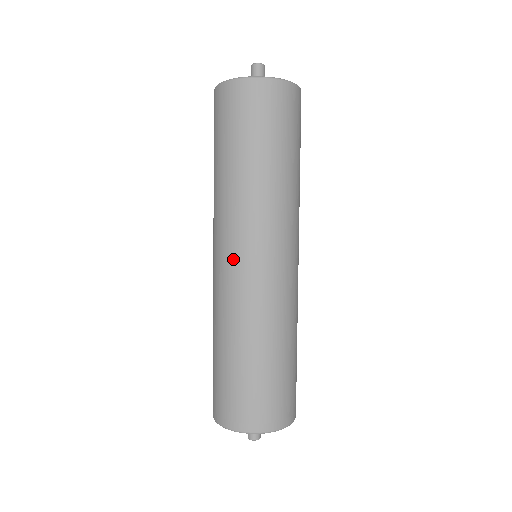
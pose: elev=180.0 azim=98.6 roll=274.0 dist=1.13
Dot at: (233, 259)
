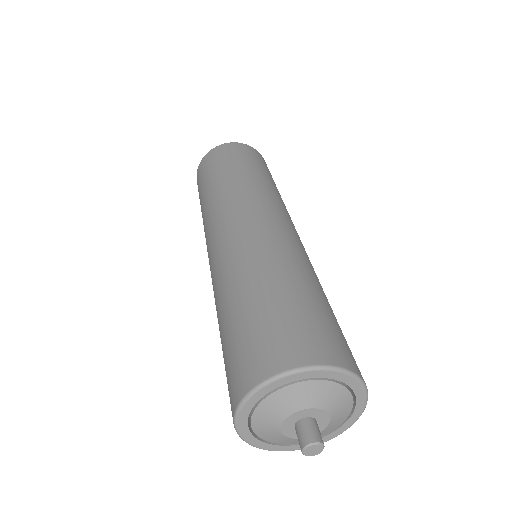
Dot at: (241, 219)
